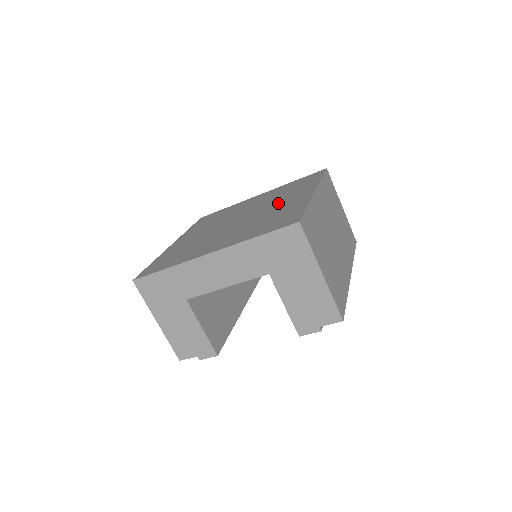
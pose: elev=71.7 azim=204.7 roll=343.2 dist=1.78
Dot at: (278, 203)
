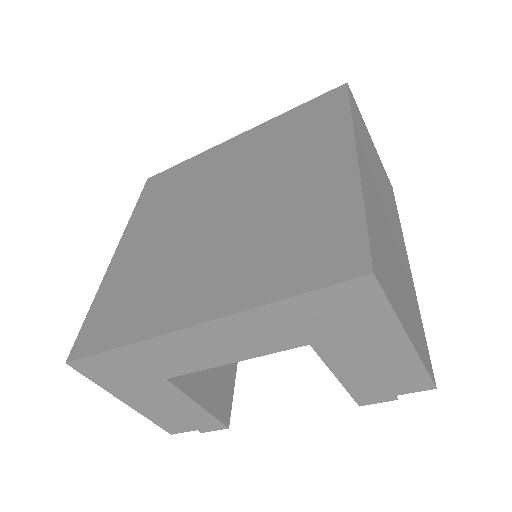
Dot at: (287, 178)
